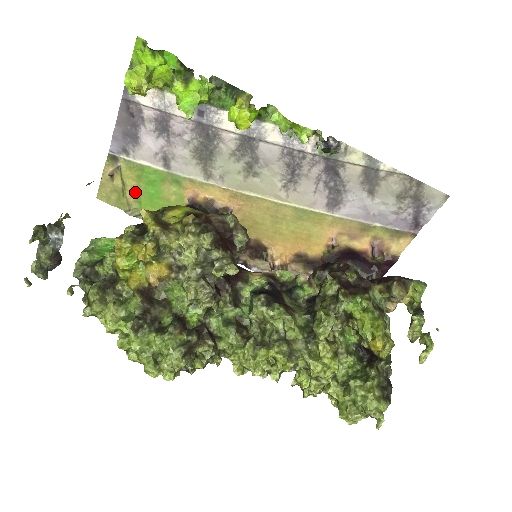
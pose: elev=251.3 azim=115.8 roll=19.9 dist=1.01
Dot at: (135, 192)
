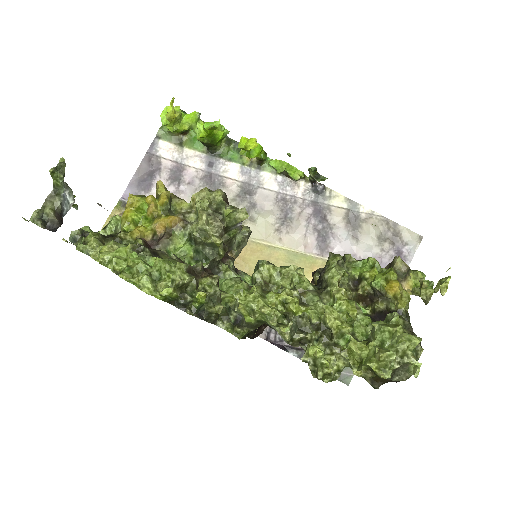
Dot at: occluded
